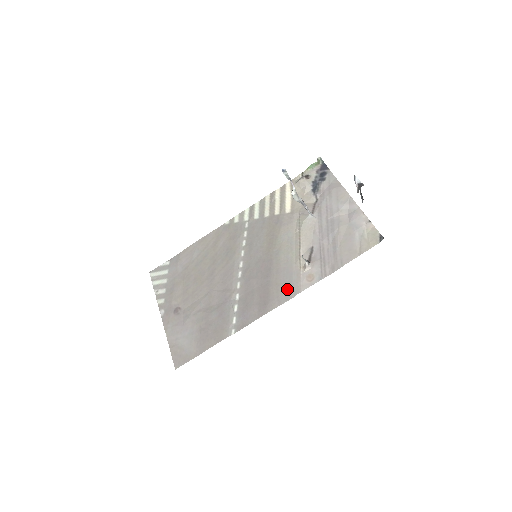
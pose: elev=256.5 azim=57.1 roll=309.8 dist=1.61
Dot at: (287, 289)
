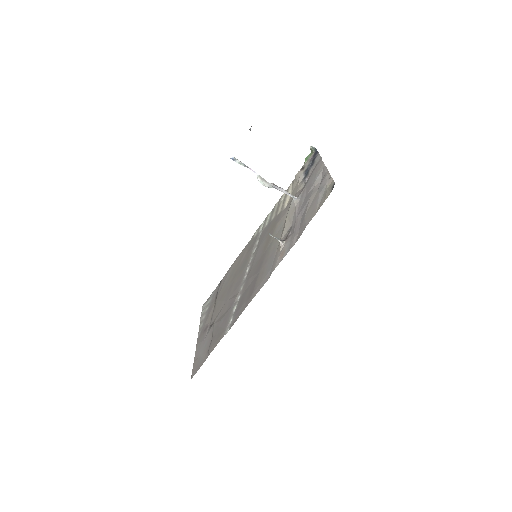
Dot at: (267, 274)
